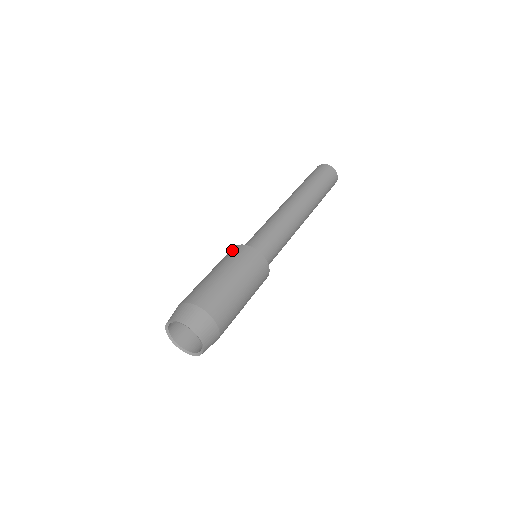
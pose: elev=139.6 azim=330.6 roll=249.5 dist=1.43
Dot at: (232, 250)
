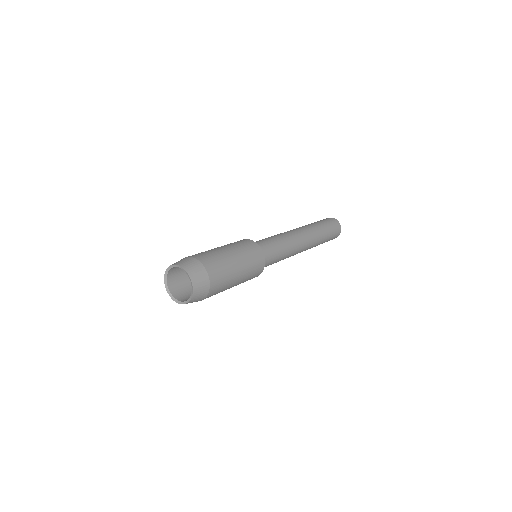
Dot at: occluded
